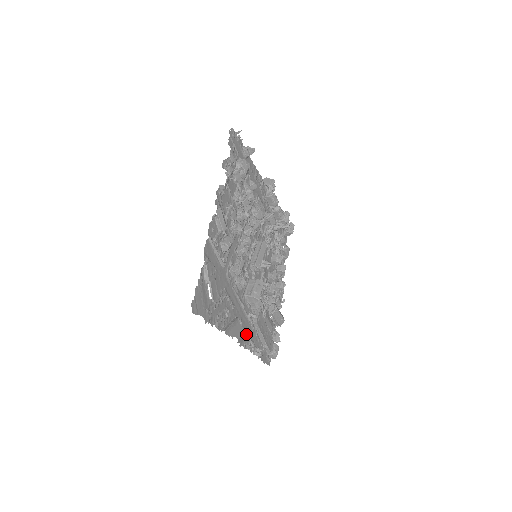
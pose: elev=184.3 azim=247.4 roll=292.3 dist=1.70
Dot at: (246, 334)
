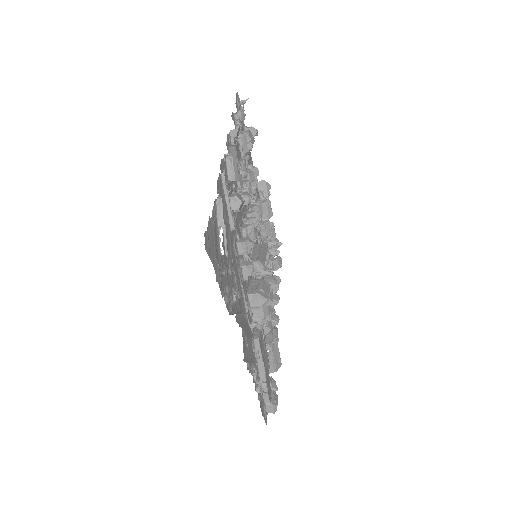
Dot at: occluded
